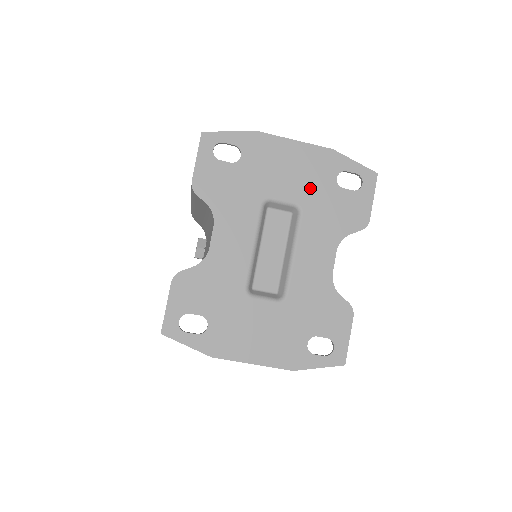
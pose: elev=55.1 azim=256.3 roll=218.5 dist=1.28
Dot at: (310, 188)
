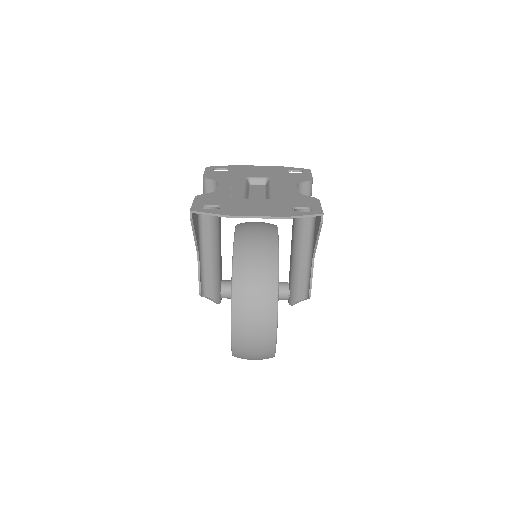
Dot at: (272, 174)
